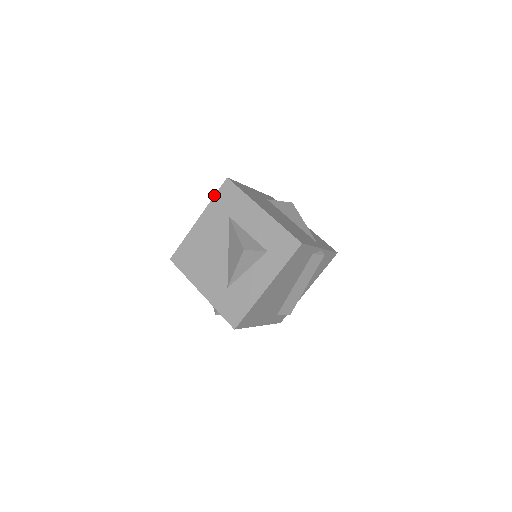
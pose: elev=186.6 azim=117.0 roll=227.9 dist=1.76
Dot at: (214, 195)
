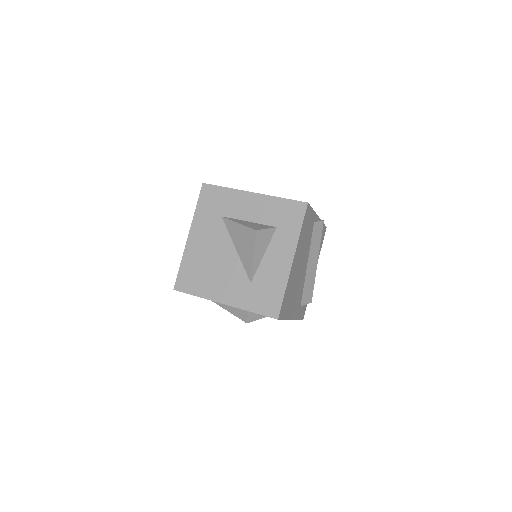
Dot at: (196, 205)
